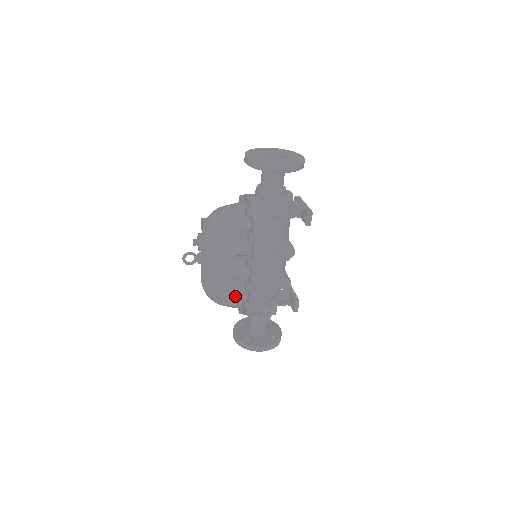
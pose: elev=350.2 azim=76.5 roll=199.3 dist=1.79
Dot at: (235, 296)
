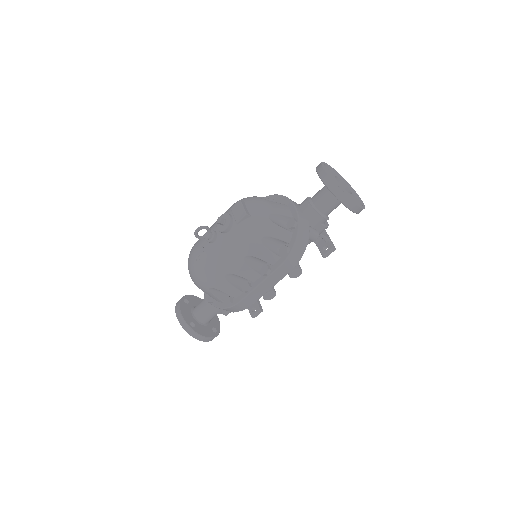
Dot at: (227, 291)
